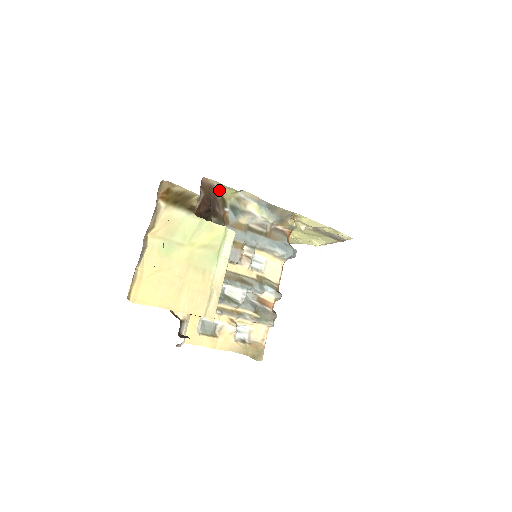
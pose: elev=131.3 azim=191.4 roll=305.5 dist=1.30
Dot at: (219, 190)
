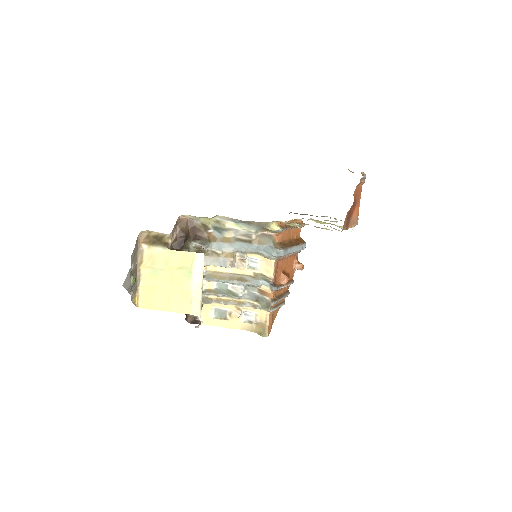
Dot at: (197, 220)
